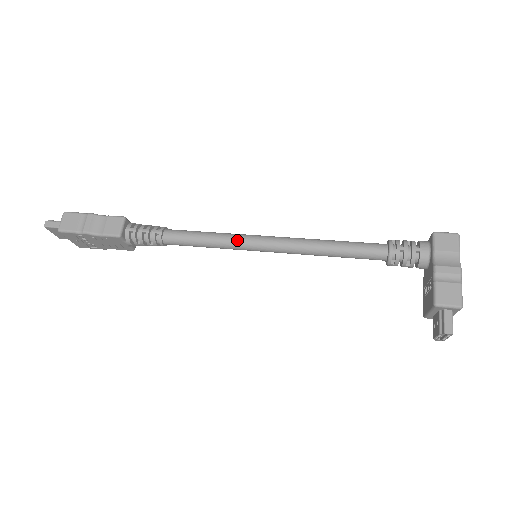
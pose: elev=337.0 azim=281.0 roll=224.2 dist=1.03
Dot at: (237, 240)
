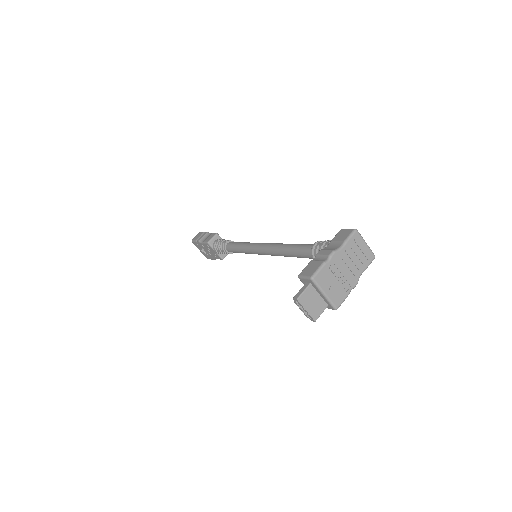
Dot at: (251, 245)
